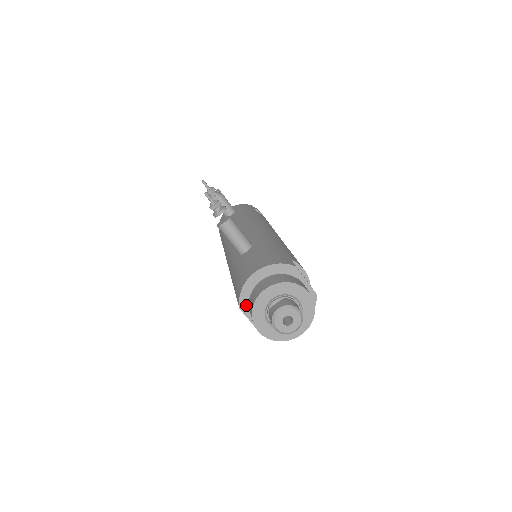
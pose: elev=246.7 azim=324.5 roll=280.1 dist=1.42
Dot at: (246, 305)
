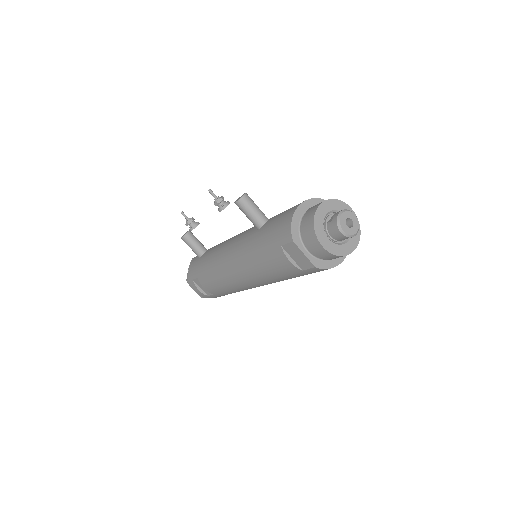
Dot at: (298, 238)
